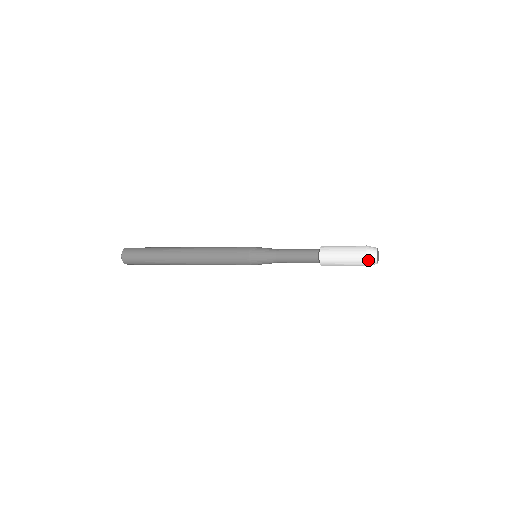
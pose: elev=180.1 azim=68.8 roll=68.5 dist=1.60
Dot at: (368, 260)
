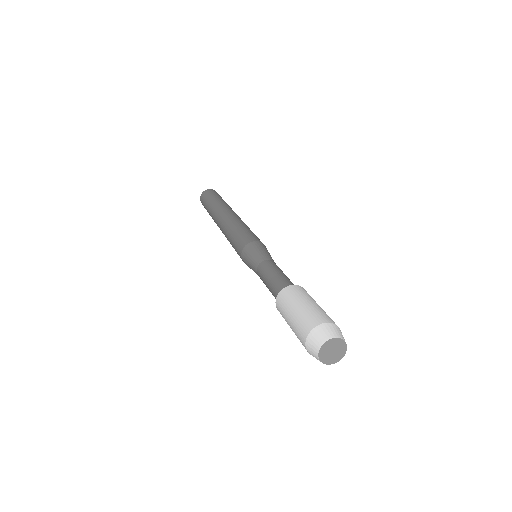
Dot at: occluded
